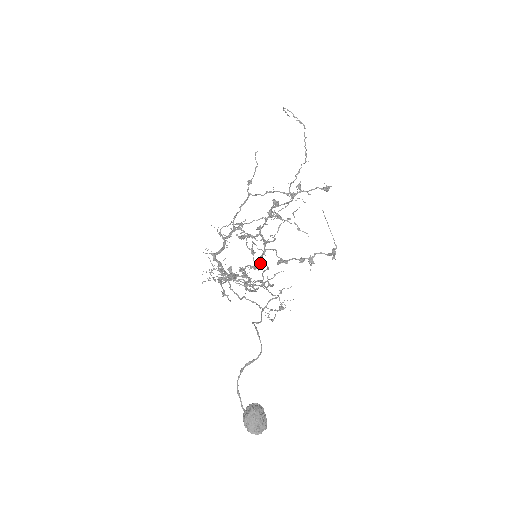
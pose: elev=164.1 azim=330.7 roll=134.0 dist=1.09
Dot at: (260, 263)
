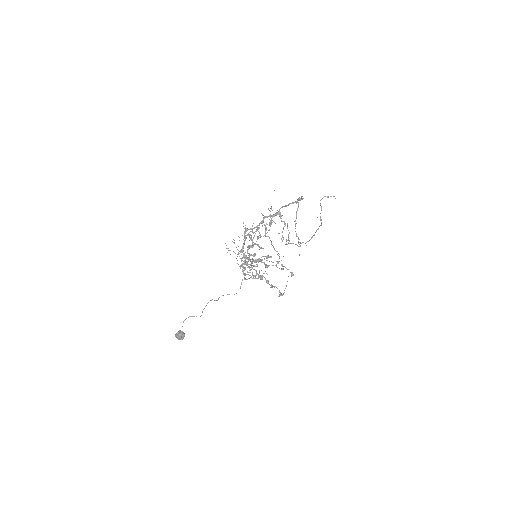
Dot at: occluded
